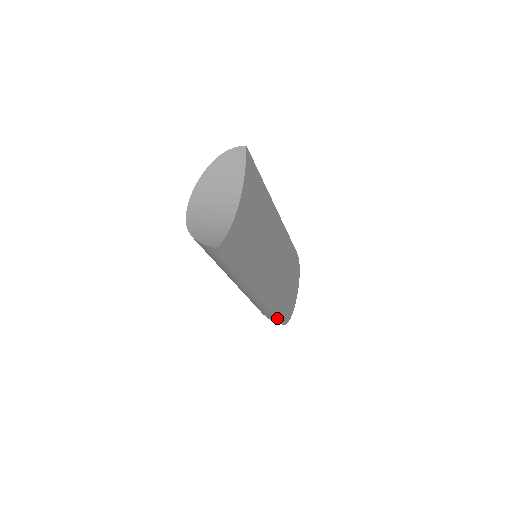
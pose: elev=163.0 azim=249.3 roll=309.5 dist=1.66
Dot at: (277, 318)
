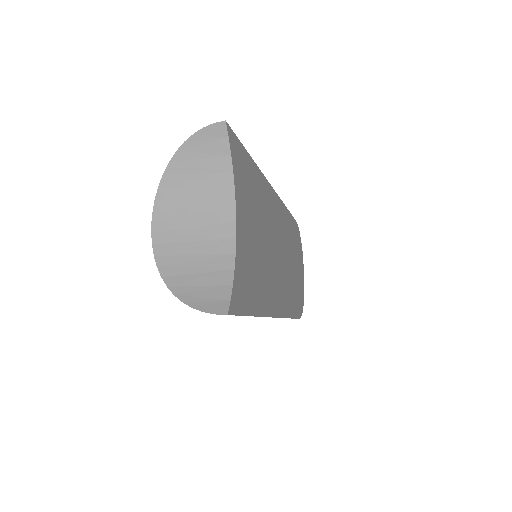
Dot at: (295, 318)
